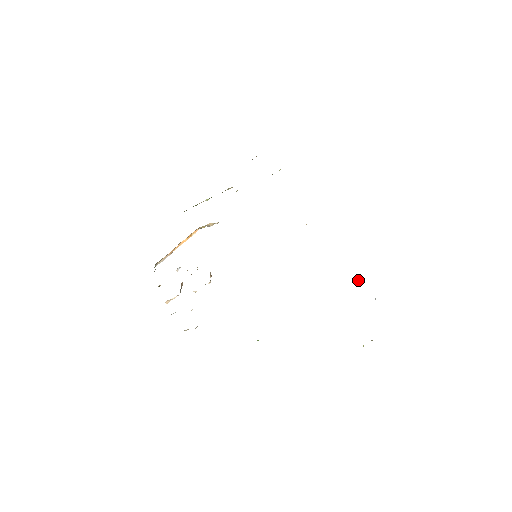
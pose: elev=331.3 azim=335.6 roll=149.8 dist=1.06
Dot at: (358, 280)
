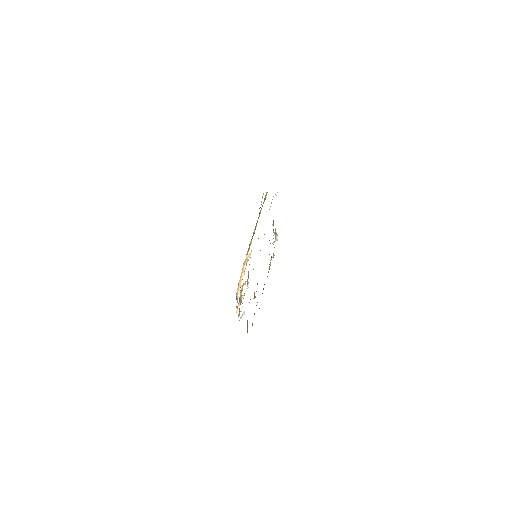
Dot at: (274, 232)
